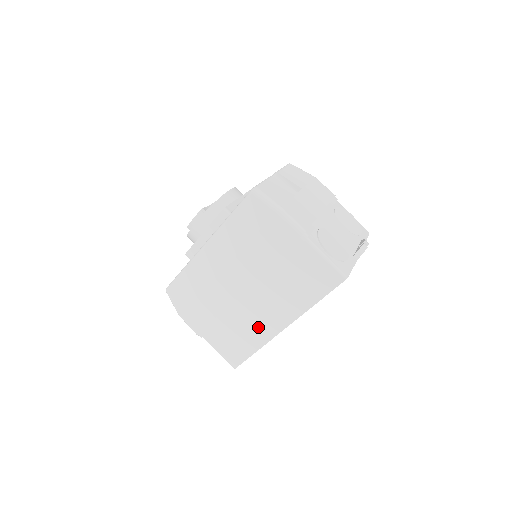
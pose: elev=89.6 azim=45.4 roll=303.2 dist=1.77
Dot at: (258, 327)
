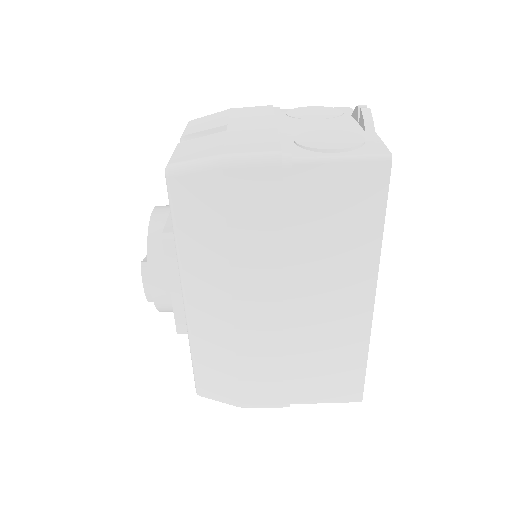
Dot at: (341, 330)
